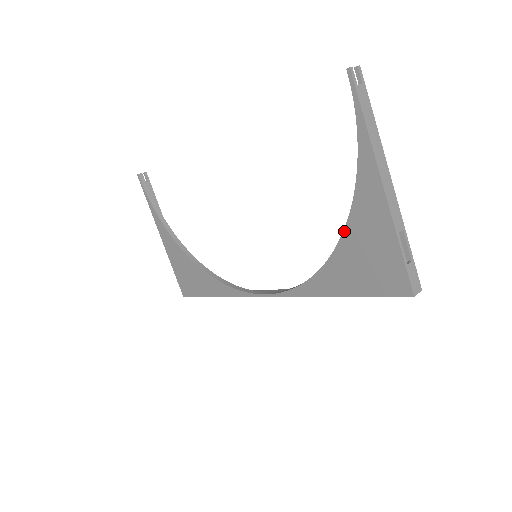
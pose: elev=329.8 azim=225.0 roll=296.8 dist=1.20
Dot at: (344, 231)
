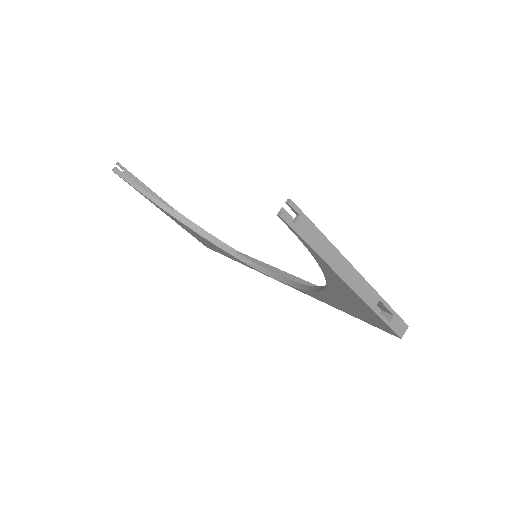
Dot at: (326, 288)
